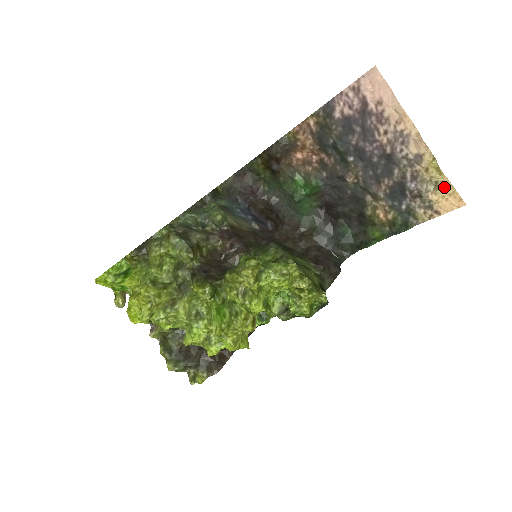
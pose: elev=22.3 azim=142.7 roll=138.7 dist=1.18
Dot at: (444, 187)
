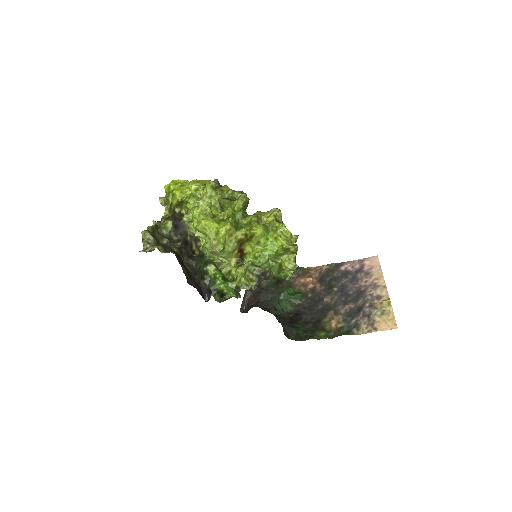
Dot at: (388, 314)
